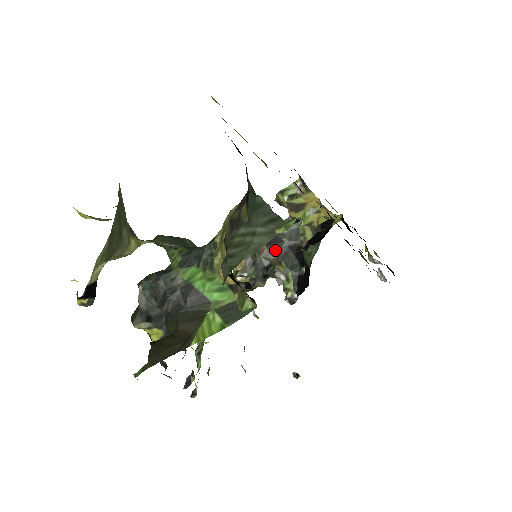
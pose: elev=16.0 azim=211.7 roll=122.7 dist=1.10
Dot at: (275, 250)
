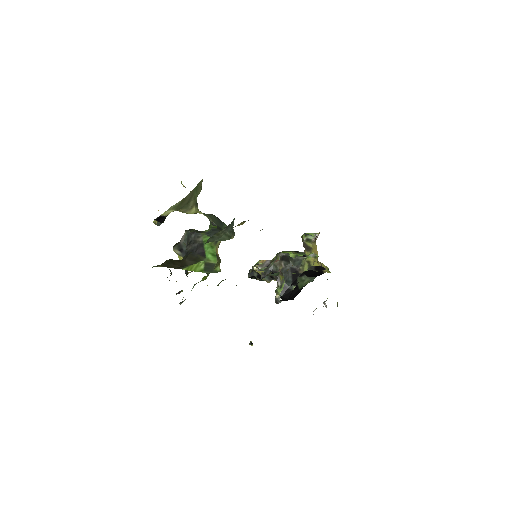
Dot at: (283, 265)
